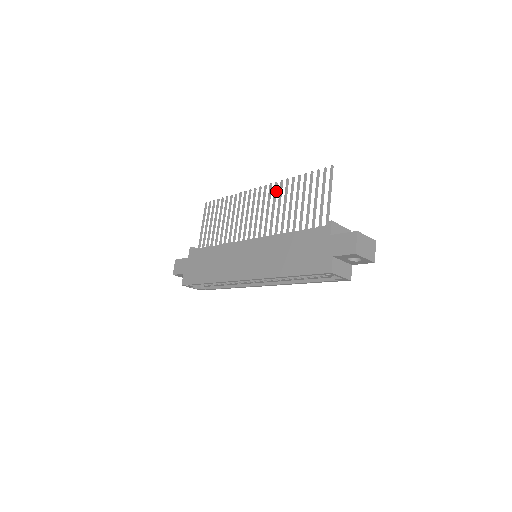
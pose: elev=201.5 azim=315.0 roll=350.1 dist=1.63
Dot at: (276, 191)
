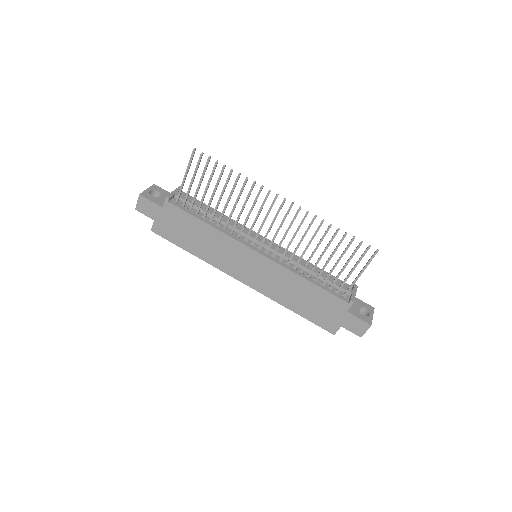
Dot at: occluded
